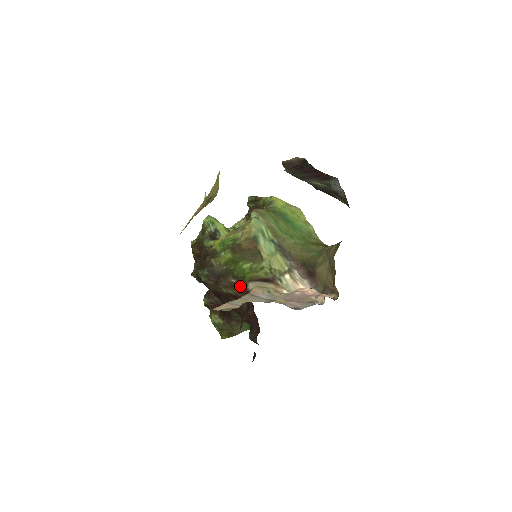
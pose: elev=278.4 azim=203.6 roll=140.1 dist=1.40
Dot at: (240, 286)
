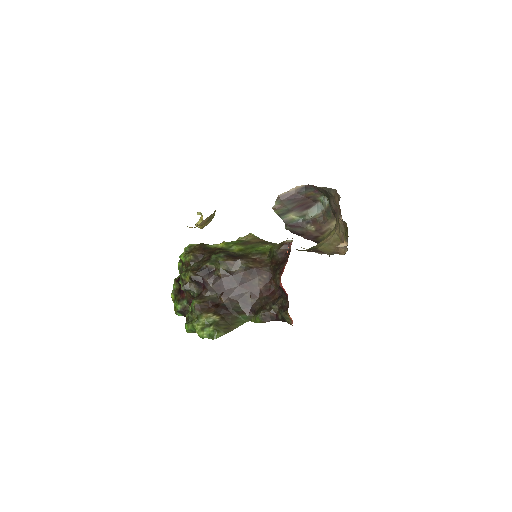
Dot at: (261, 260)
